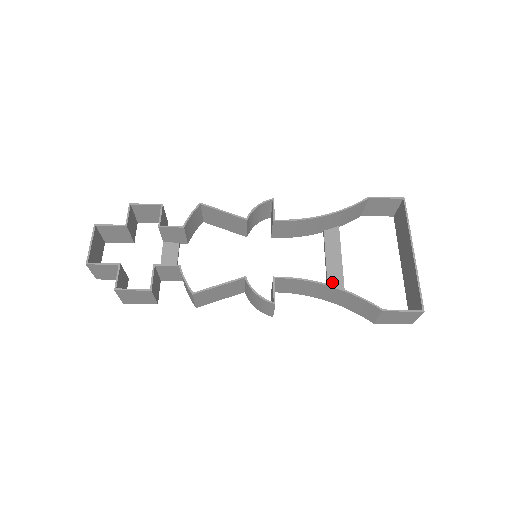
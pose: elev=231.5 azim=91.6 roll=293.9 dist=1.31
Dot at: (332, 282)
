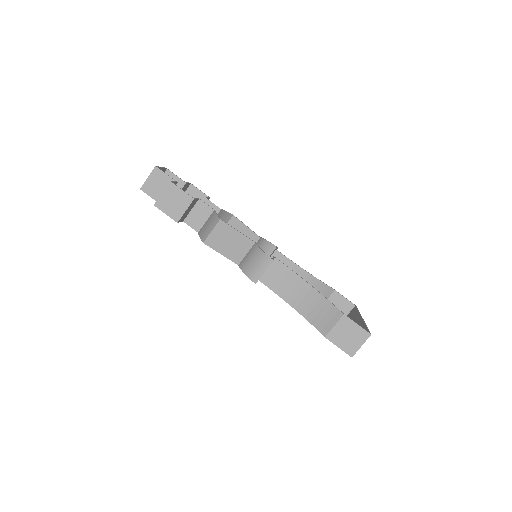
Dot at: occluded
